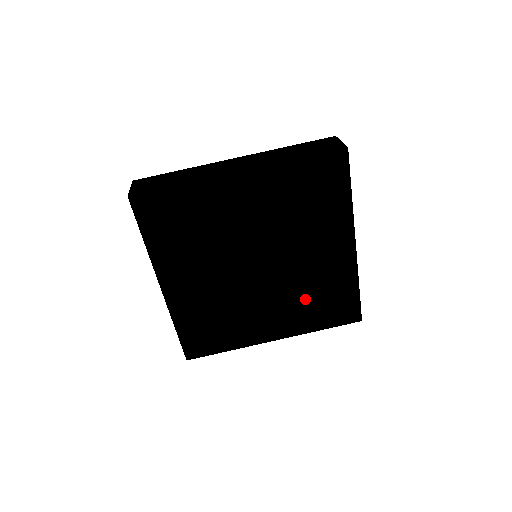
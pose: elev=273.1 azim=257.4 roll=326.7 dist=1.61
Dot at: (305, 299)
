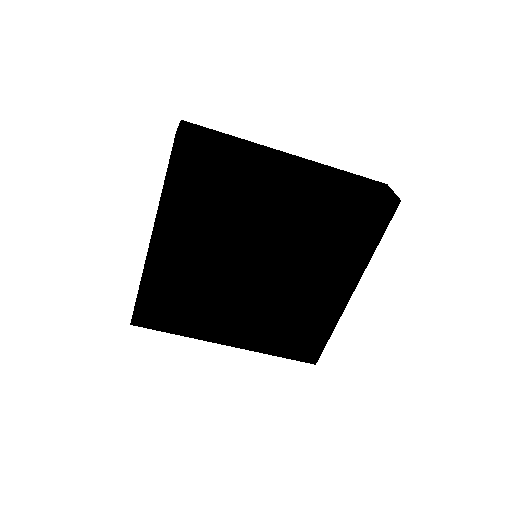
Dot at: (279, 320)
